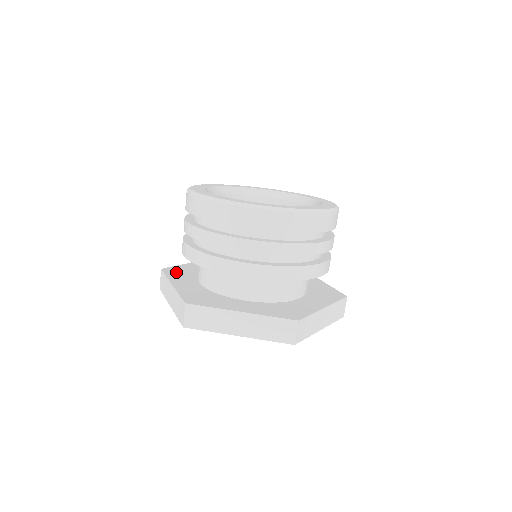
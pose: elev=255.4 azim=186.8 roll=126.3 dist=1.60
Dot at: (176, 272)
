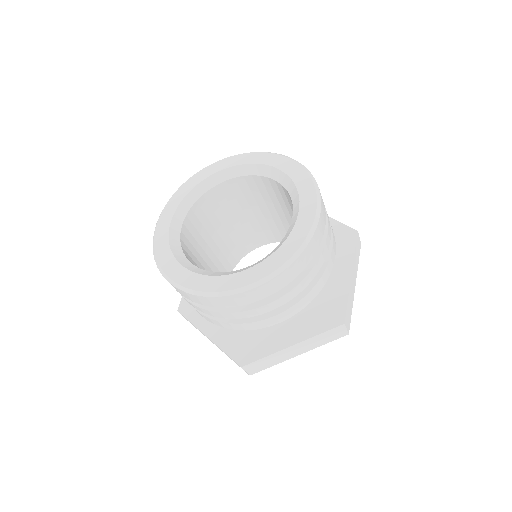
Dot at: occluded
